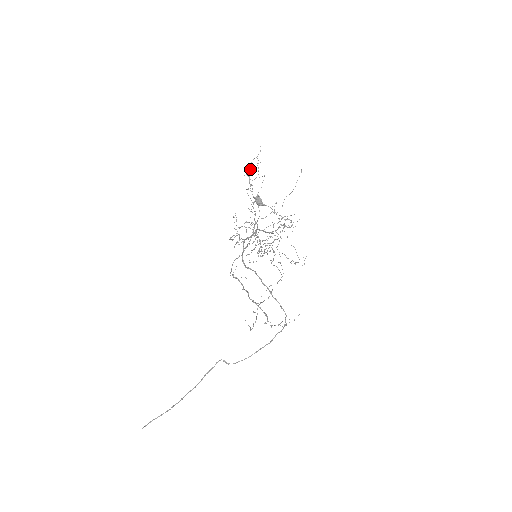
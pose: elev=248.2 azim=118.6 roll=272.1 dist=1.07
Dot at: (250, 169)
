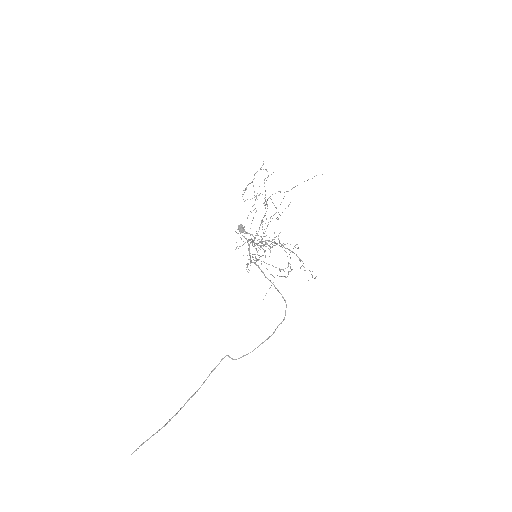
Dot at: (251, 182)
